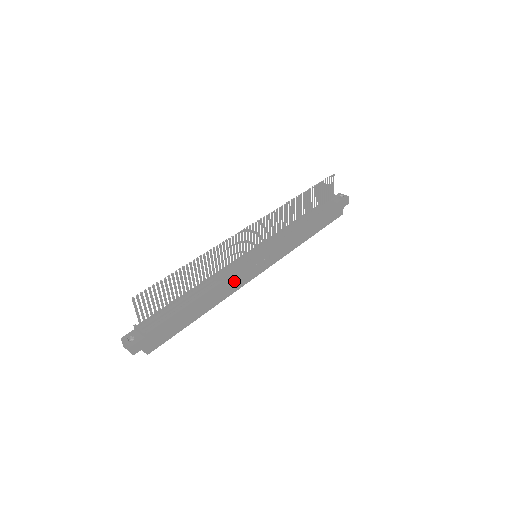
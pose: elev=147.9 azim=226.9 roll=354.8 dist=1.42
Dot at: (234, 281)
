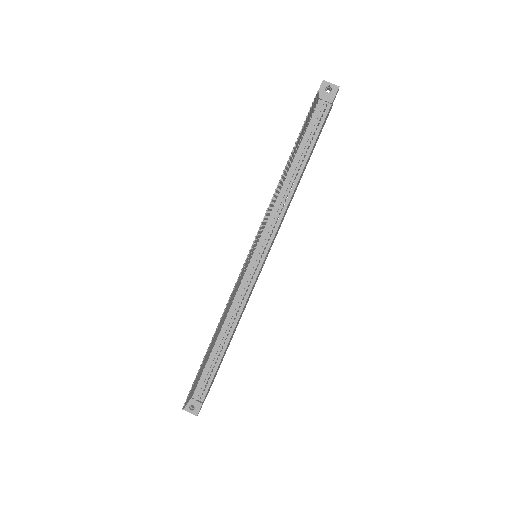
Dot at: (247, 300)
